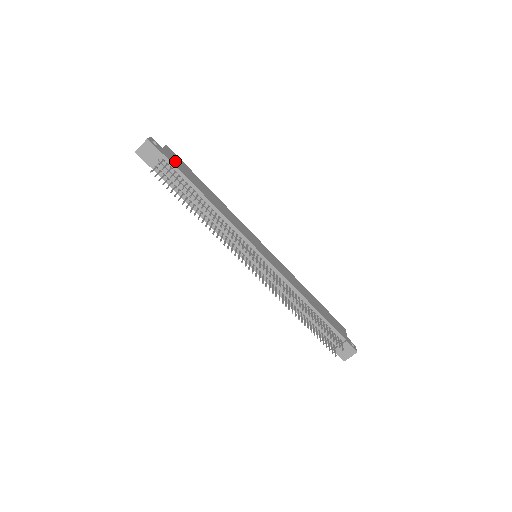
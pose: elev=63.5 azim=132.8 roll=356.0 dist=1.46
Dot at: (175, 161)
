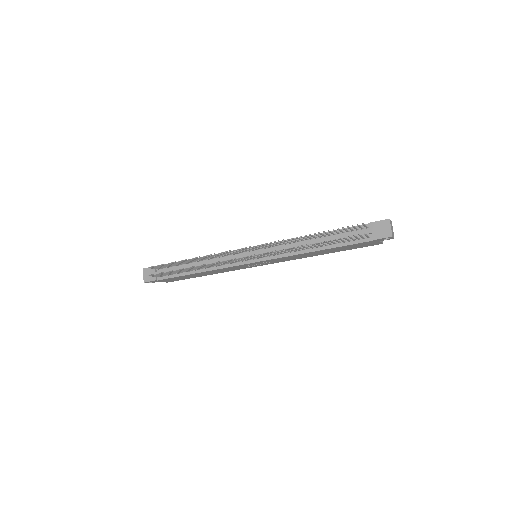
Dot at: occluded
